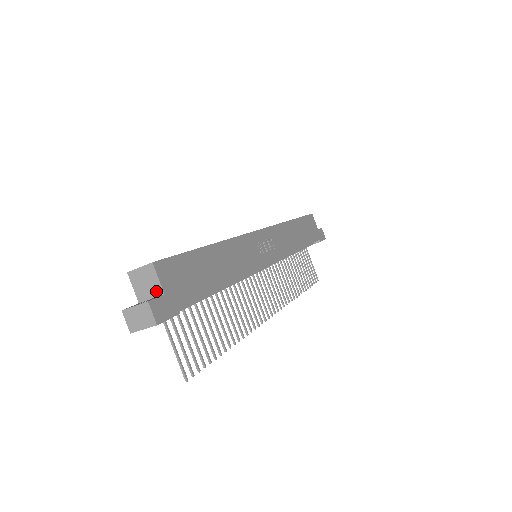
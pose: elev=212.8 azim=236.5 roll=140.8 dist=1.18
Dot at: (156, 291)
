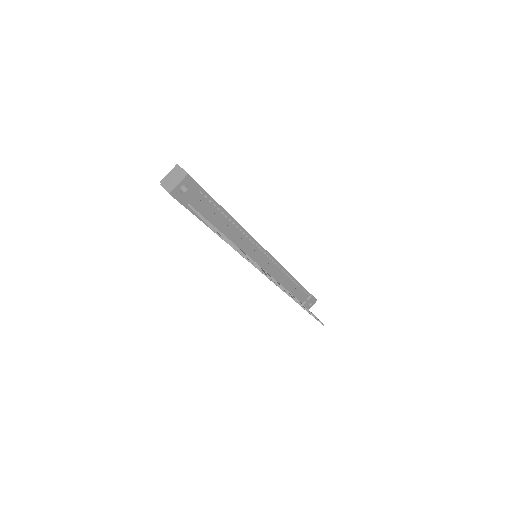
Dot at: occluded
